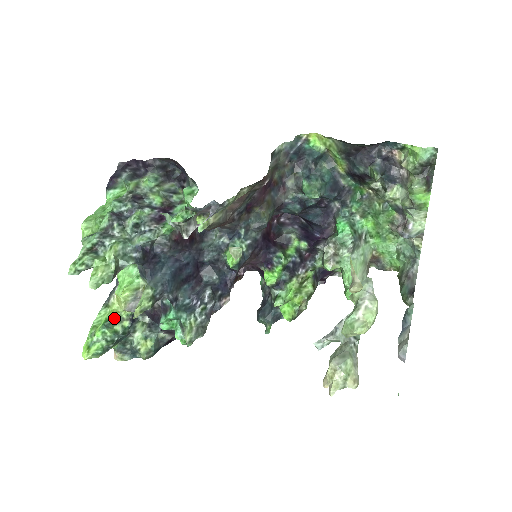
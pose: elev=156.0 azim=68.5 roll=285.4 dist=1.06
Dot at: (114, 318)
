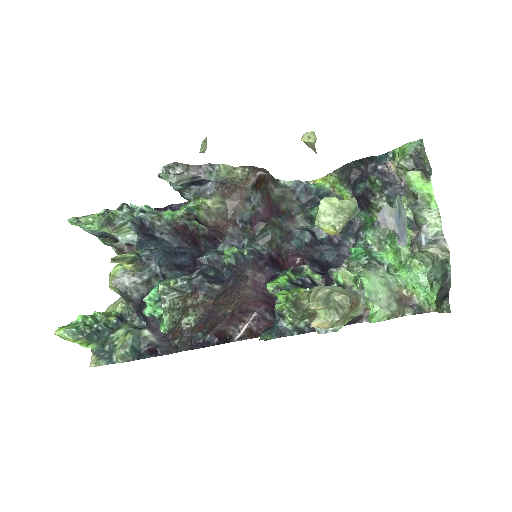
Dot at: (103, 315)
